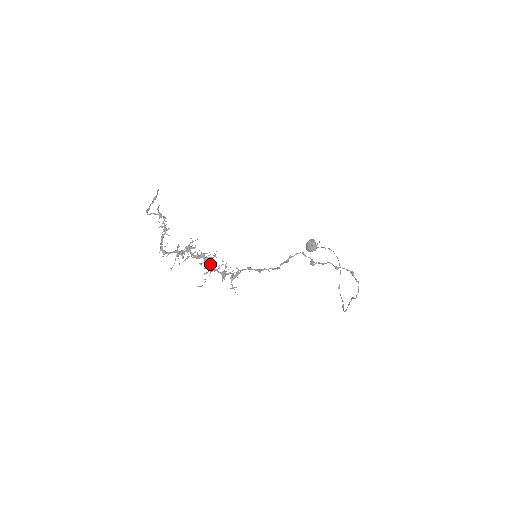
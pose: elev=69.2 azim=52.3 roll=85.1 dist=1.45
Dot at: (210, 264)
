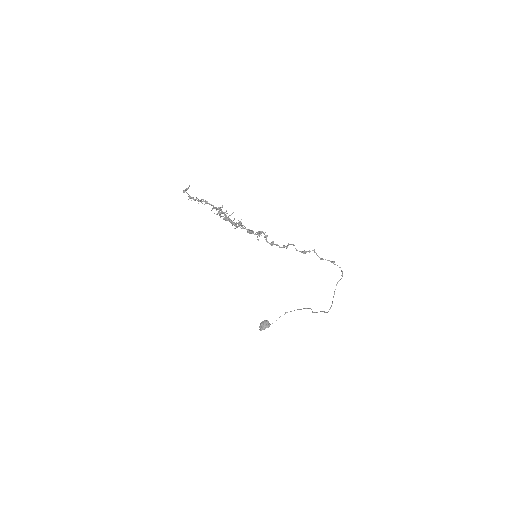
Dot at: (240, 221)
